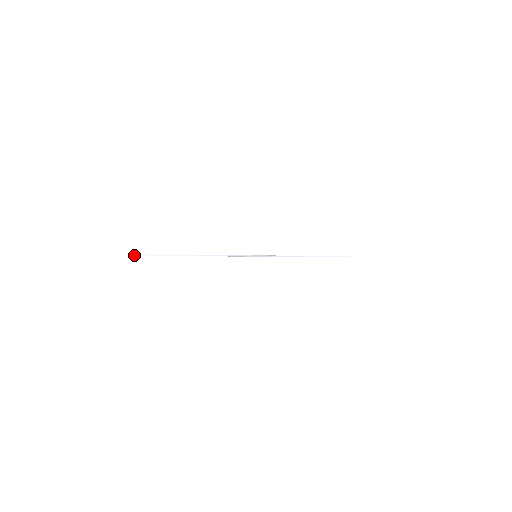
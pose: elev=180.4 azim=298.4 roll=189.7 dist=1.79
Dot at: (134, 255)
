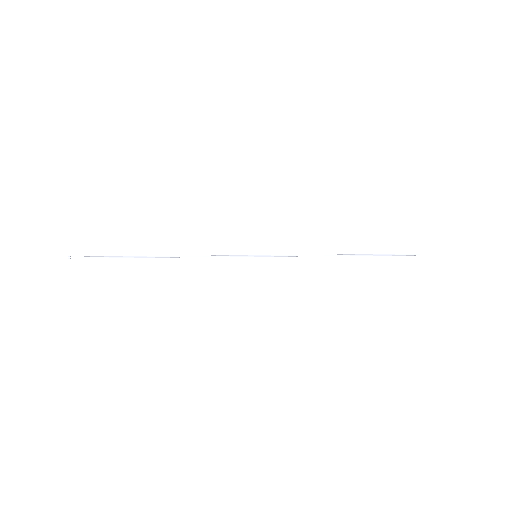
Dot at: (71, 257)
